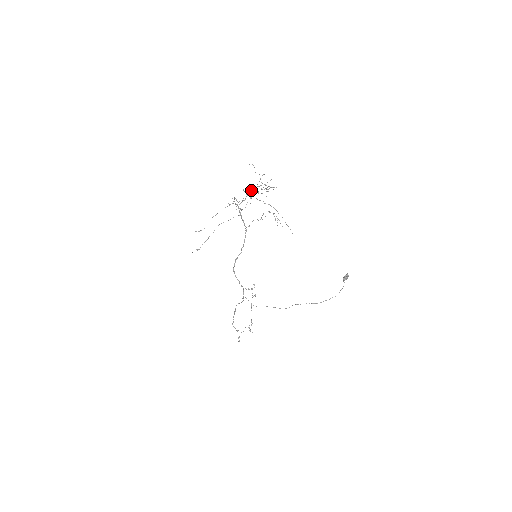
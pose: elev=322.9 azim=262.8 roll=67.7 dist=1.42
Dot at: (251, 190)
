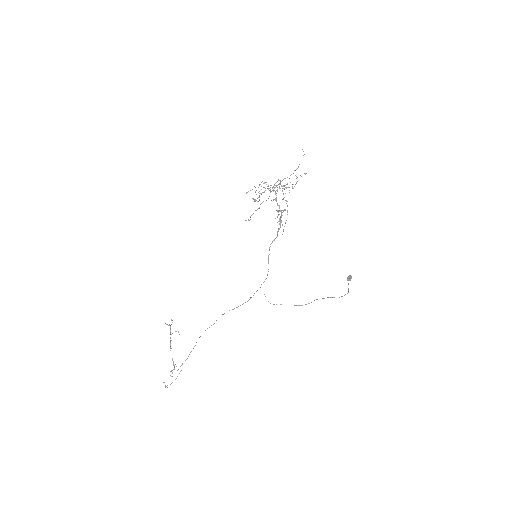
Dot at: (283, 179)
